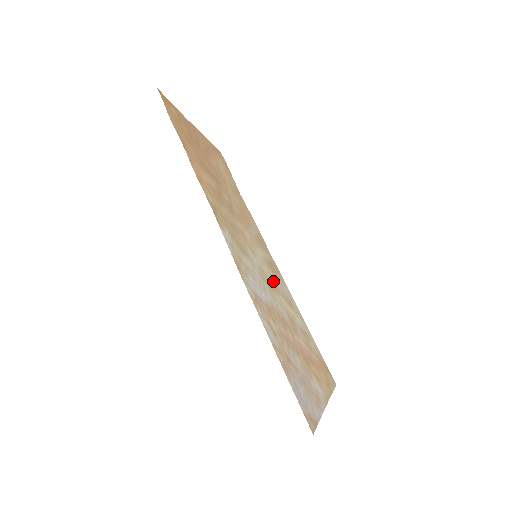
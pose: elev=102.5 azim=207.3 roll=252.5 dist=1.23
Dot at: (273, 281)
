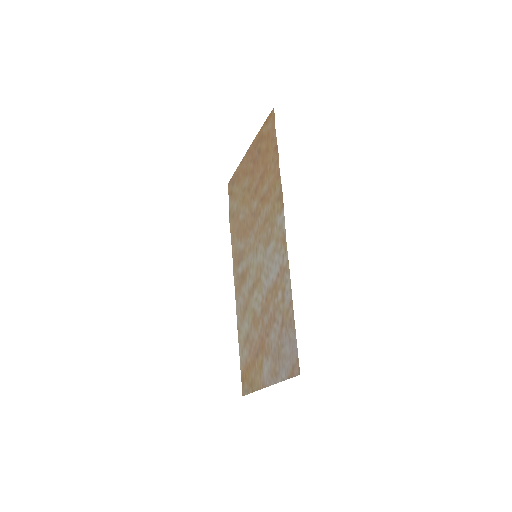
Dot at: (250, 284)
